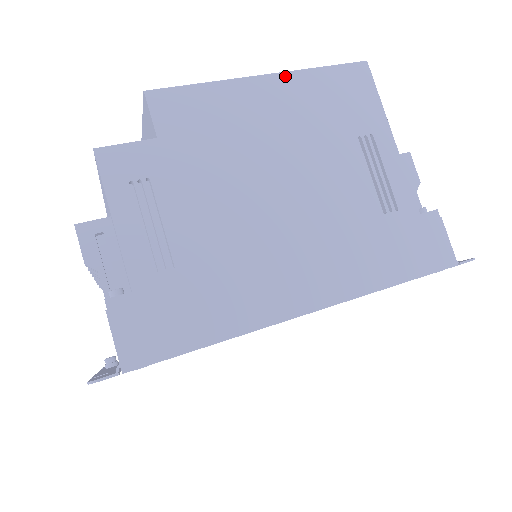
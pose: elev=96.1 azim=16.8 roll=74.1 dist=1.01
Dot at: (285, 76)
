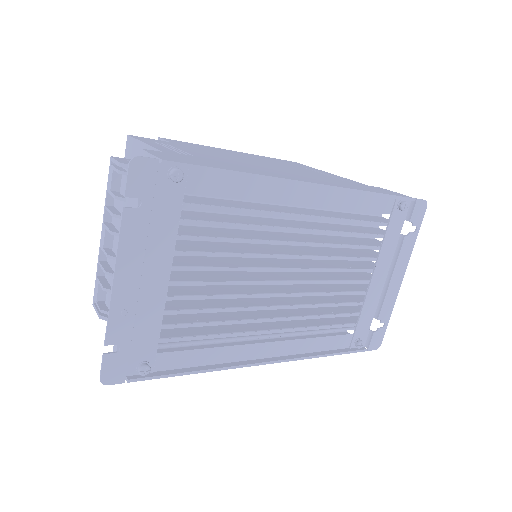
Dot at: (247, 153)
